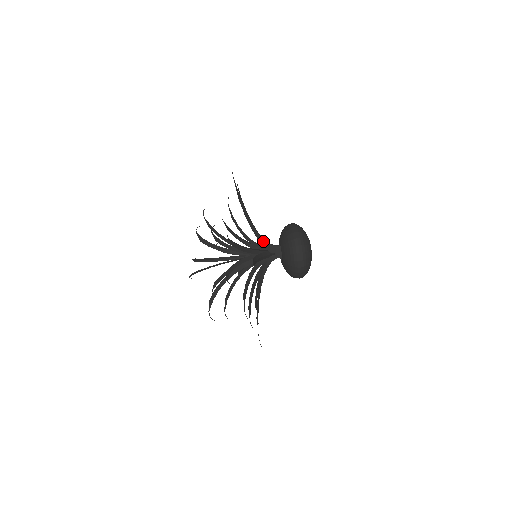
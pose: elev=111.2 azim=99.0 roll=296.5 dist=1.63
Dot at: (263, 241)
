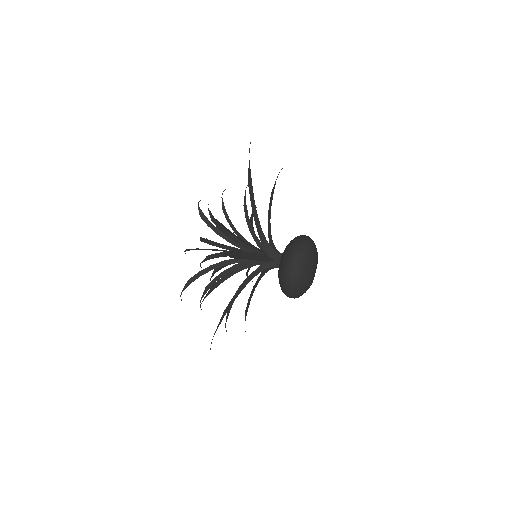
Dot at: (265, 242)
